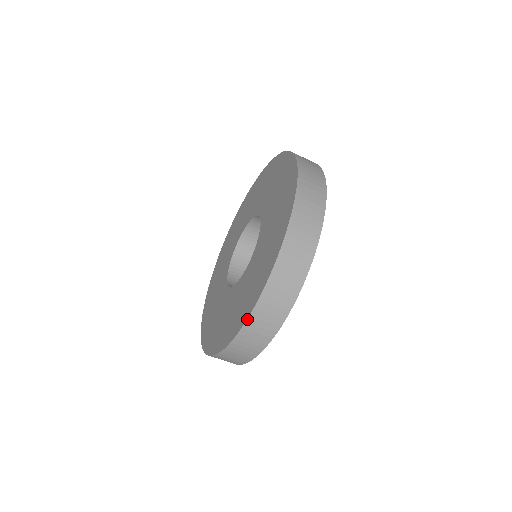
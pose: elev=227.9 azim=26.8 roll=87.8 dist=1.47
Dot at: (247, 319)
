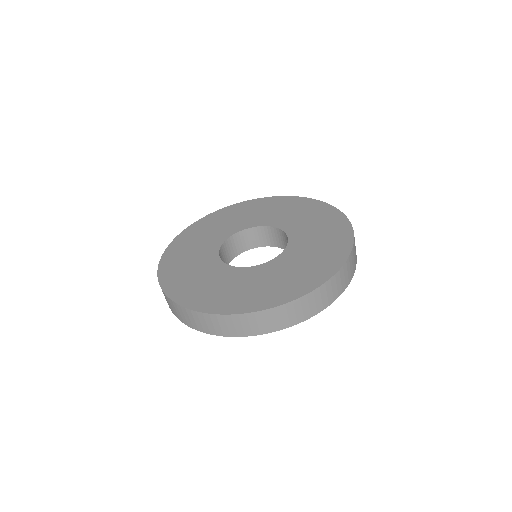
Dot at: (226, 314)
